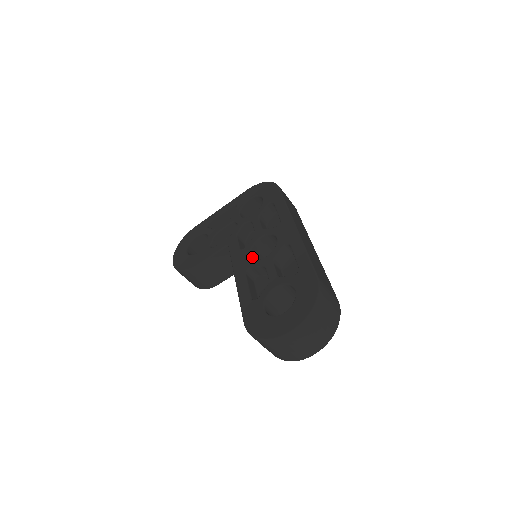
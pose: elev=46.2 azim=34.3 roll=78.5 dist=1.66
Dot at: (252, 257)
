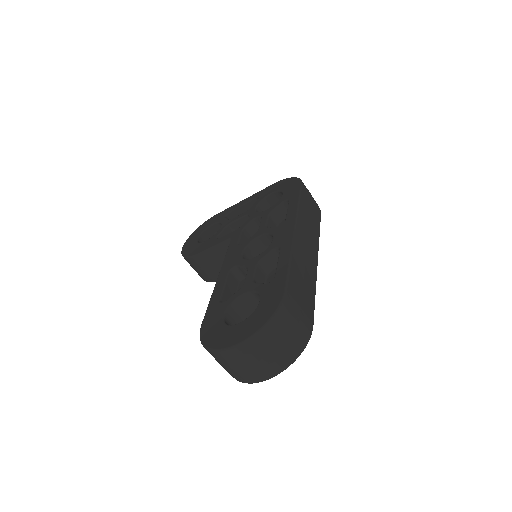
Dot at: (244, 255)
